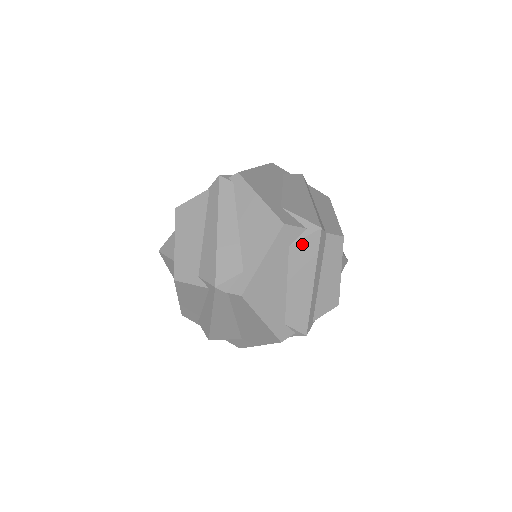
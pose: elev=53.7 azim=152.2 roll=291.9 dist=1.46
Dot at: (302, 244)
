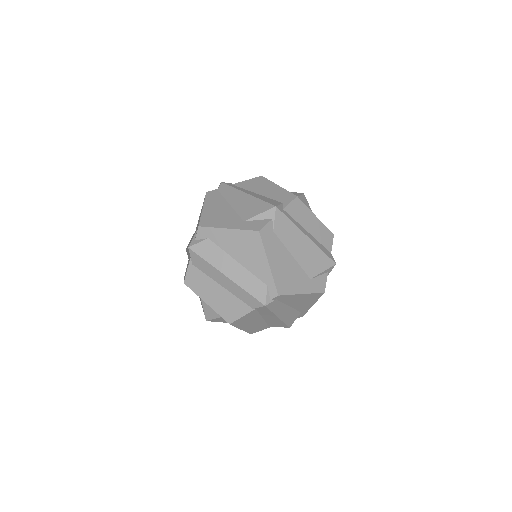
Dot at: occluded
